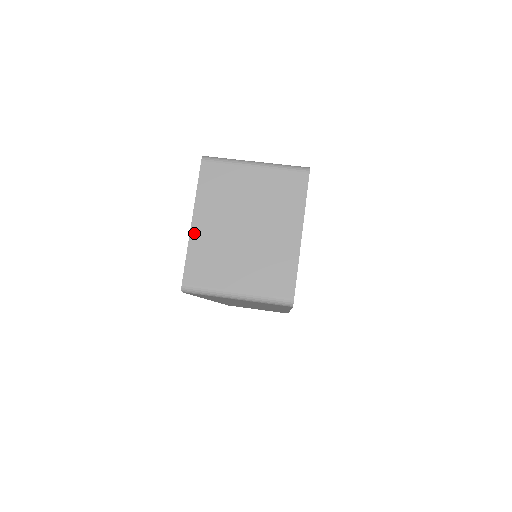
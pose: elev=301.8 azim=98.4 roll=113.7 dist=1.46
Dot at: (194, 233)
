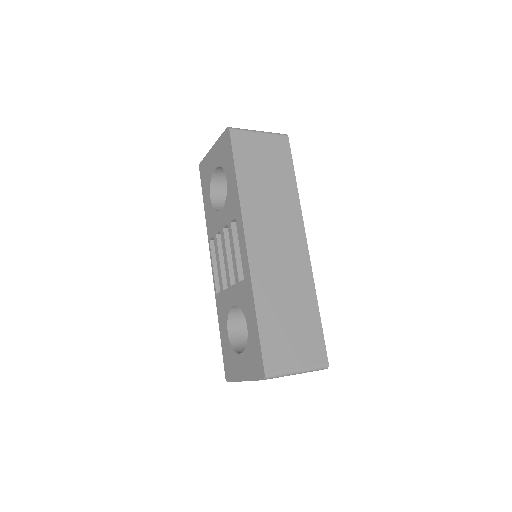
Dot at: occluded
